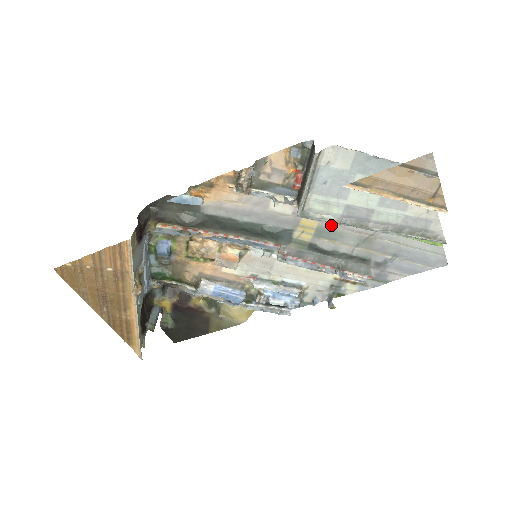
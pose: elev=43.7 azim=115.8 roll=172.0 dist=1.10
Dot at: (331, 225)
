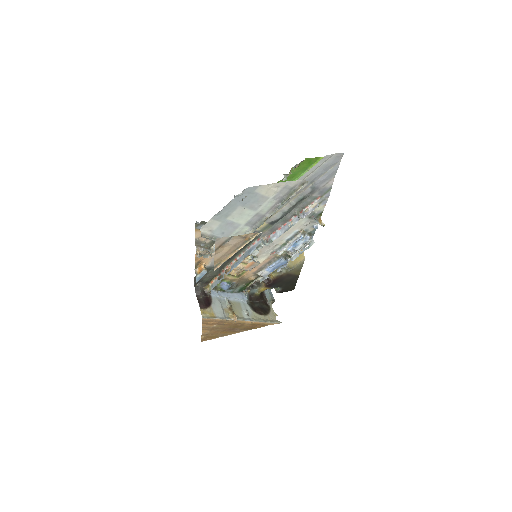
Dot at: occluded
